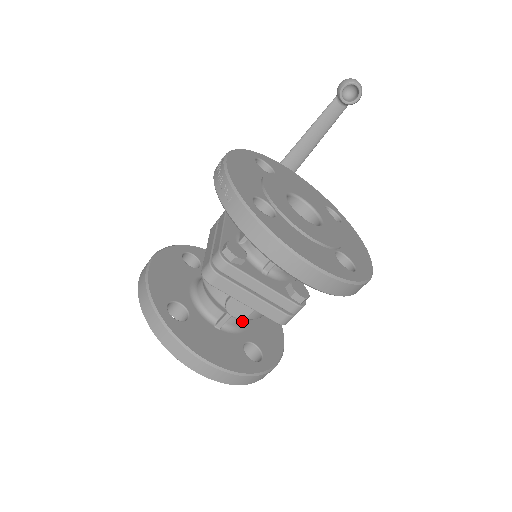
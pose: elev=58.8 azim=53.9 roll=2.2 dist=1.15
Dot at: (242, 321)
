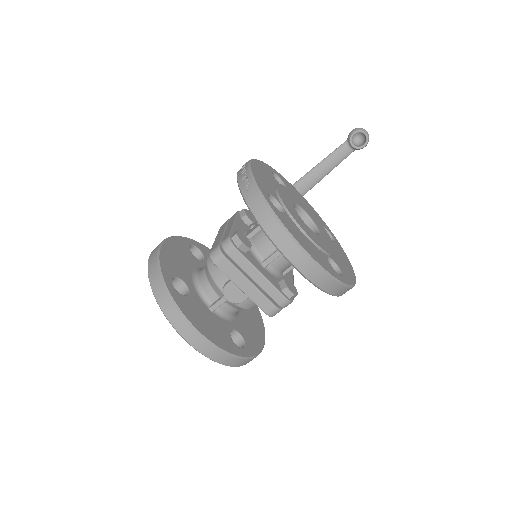
Dot at: (233, 310)
